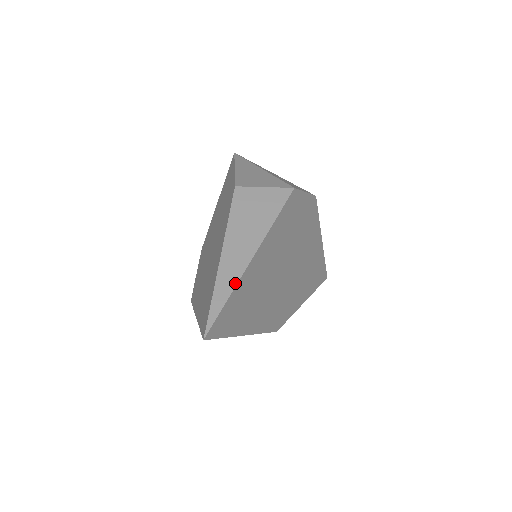
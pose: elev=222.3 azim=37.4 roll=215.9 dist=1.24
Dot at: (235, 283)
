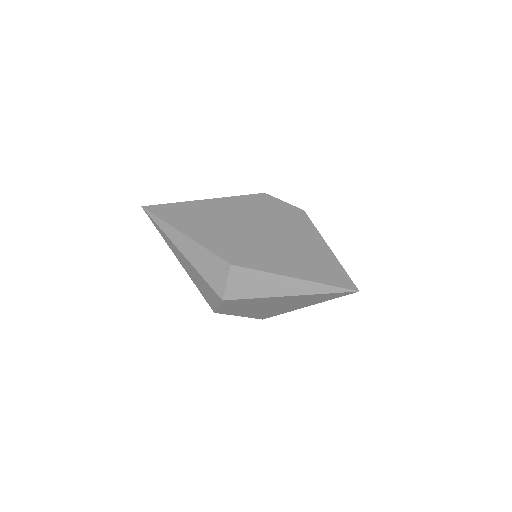
Dot at: (183, 203)
